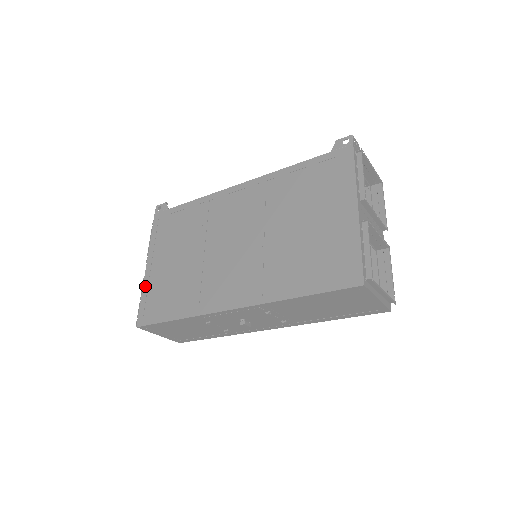
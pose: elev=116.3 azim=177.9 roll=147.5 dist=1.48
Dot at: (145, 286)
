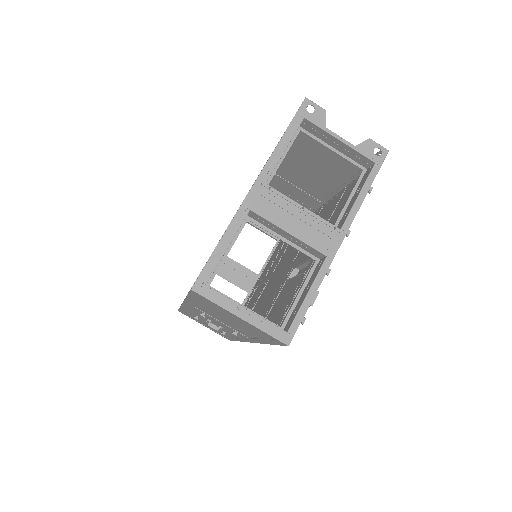
Dot at: occluded
